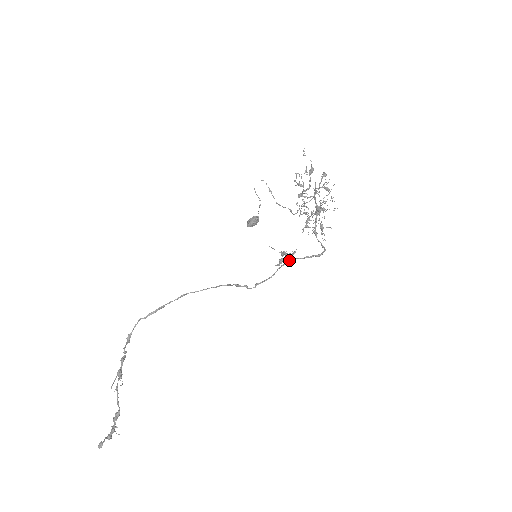
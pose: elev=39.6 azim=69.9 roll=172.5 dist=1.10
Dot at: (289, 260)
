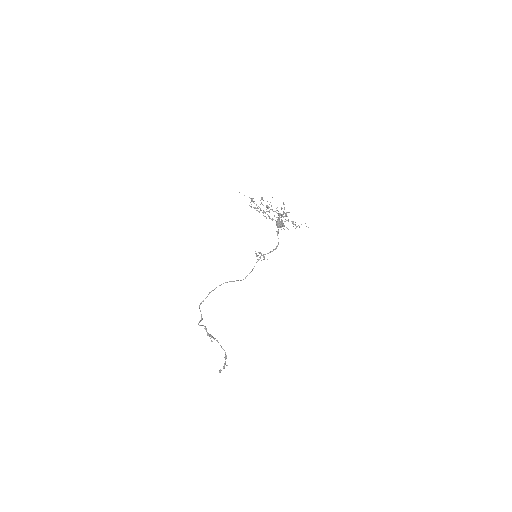
Dot at: (260, 257)
